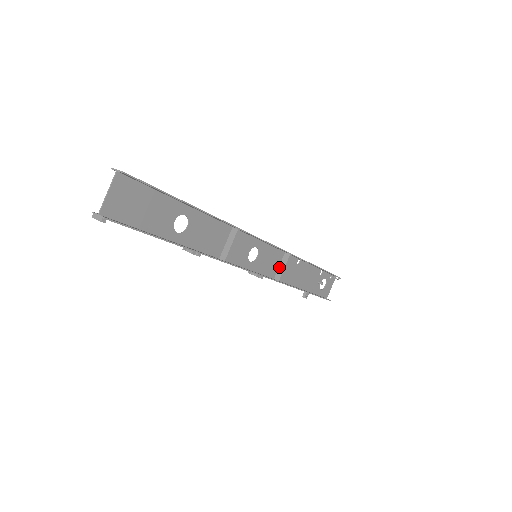
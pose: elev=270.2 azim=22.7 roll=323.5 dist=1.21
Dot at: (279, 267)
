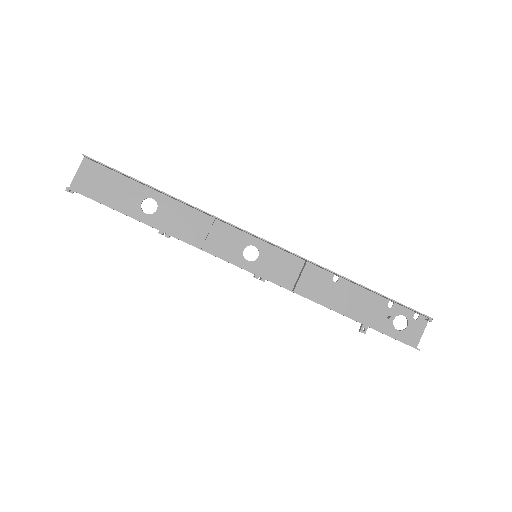
Dot at: (298, 277)
